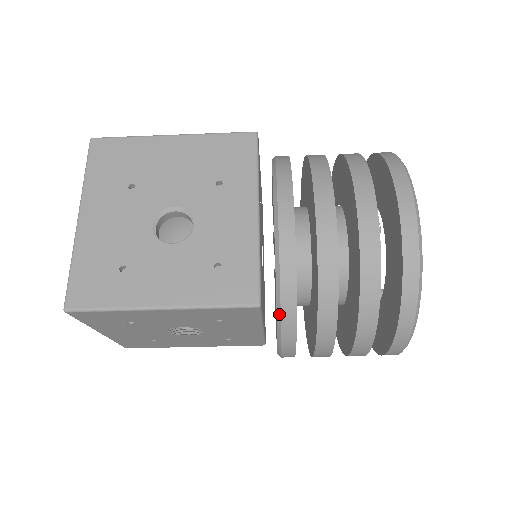
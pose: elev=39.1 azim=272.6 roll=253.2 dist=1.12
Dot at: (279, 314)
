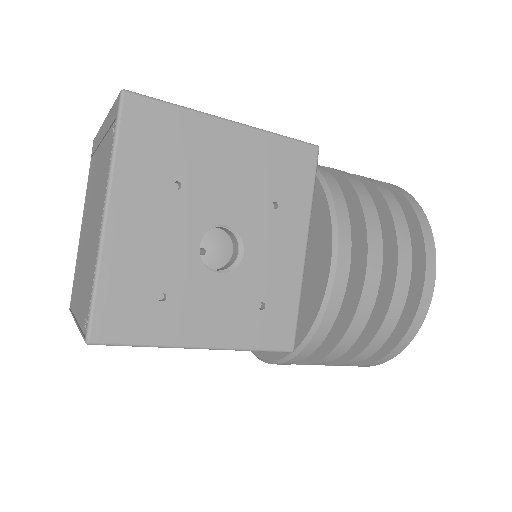
Dot at: (298, 351)
